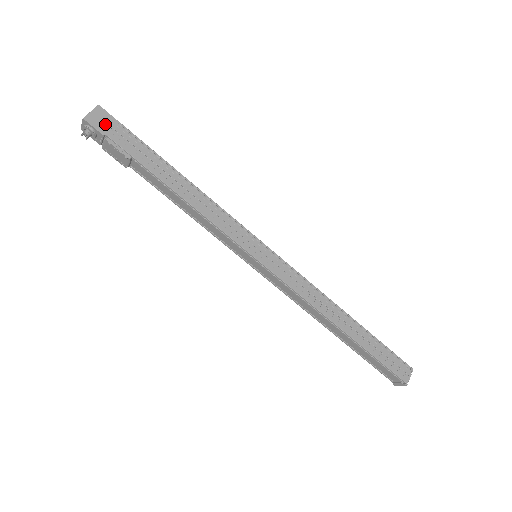
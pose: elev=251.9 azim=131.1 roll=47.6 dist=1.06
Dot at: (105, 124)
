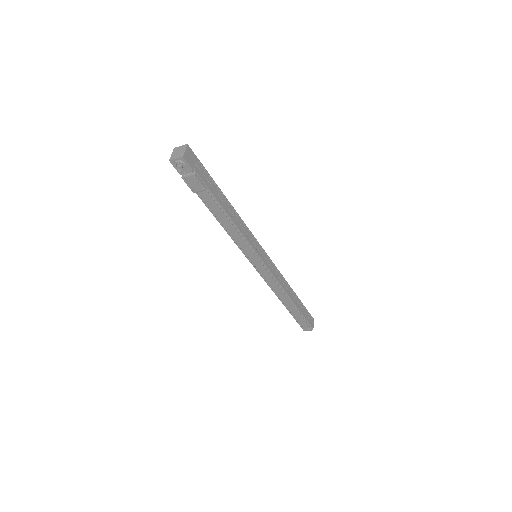
Dot at: (193, 161)
